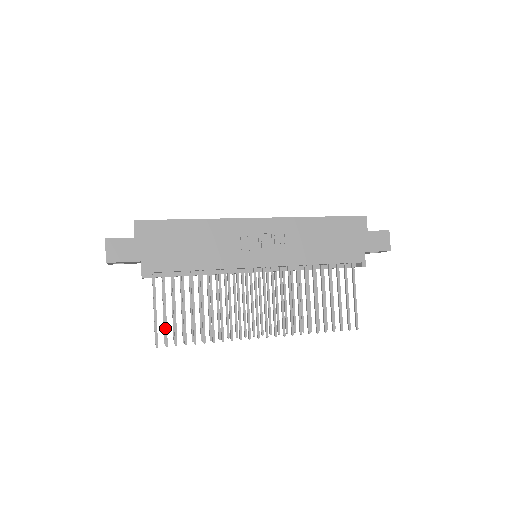
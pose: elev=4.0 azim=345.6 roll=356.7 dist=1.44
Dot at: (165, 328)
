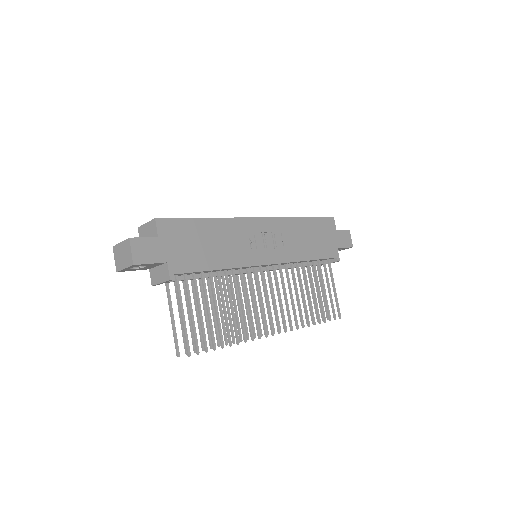
Dot at: (195, 334)
